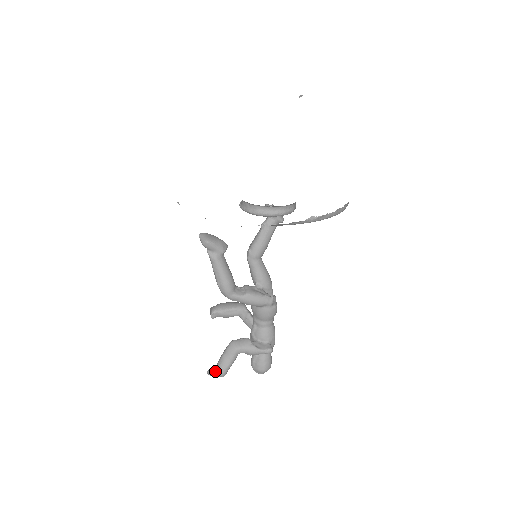
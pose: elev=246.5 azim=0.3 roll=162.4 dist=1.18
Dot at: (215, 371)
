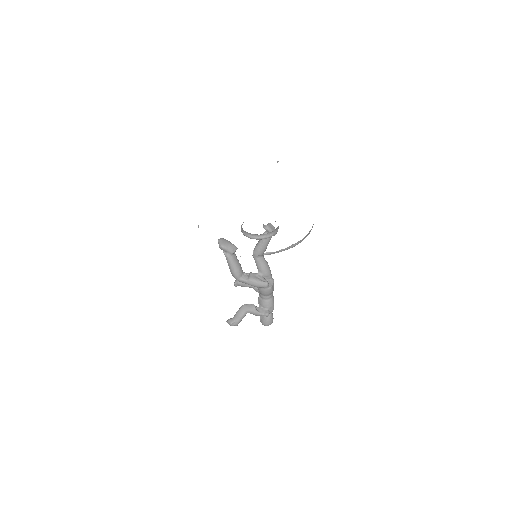
Dot at: (230, 322)
